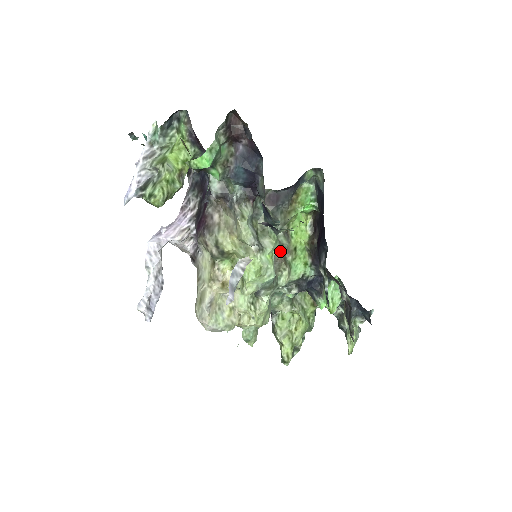
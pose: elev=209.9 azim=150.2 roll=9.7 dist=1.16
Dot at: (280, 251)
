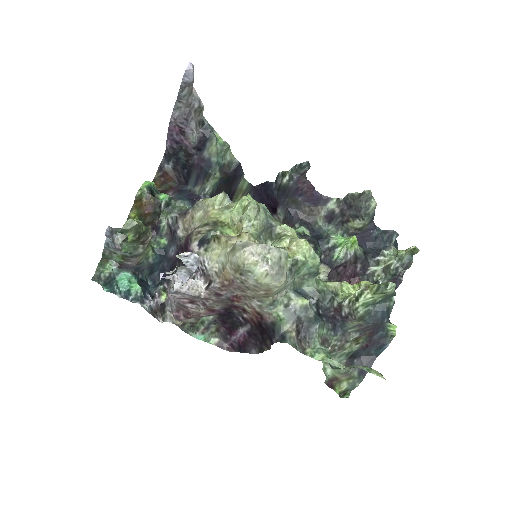
Dot at: occluded
